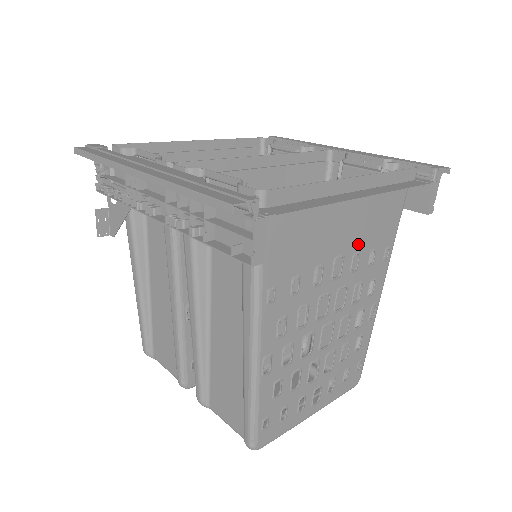
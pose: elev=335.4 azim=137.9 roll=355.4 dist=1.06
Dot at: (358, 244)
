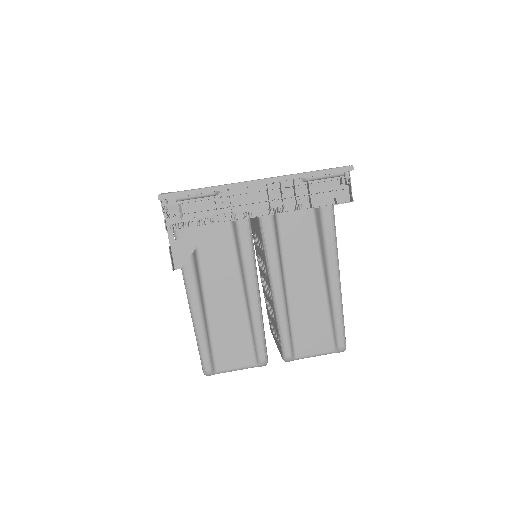
Dot at: occluded
